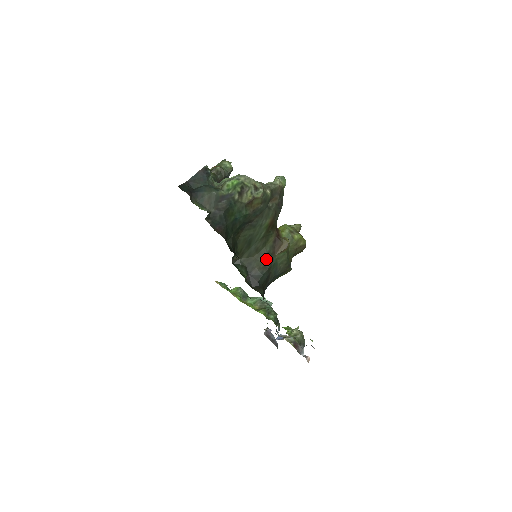
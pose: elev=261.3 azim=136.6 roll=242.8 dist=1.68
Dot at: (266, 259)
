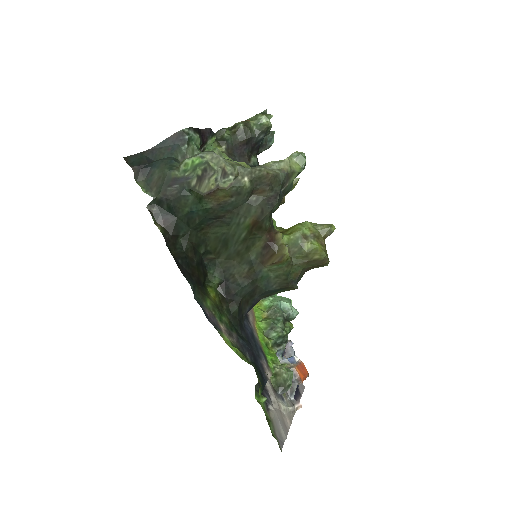
Dot at: (250, 268)
